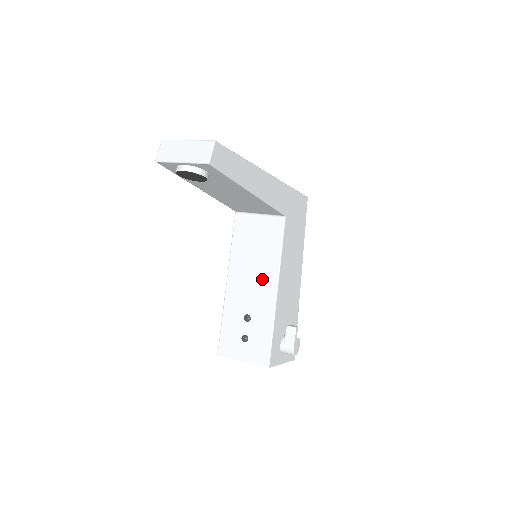
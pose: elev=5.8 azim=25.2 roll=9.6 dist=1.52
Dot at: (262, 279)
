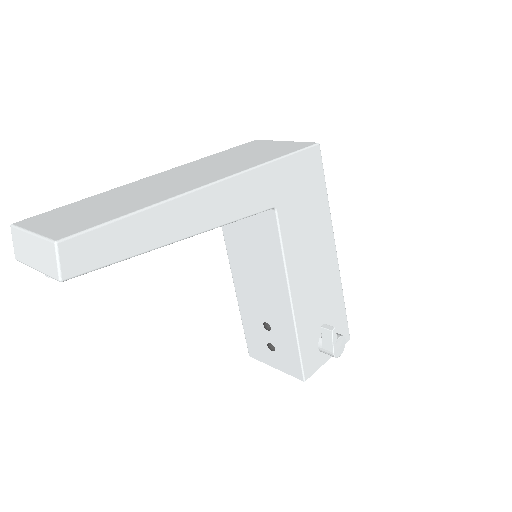
Dot at: (270, 286)
